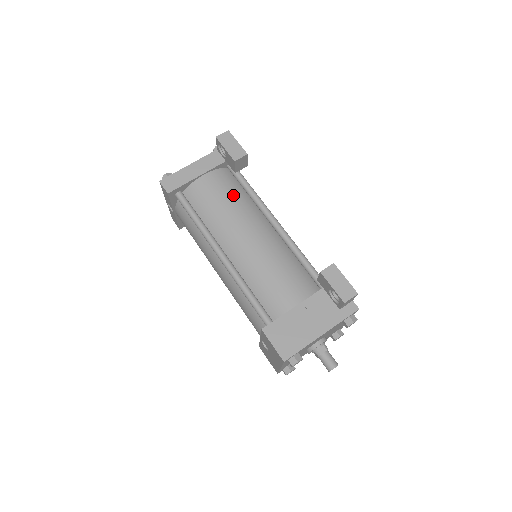
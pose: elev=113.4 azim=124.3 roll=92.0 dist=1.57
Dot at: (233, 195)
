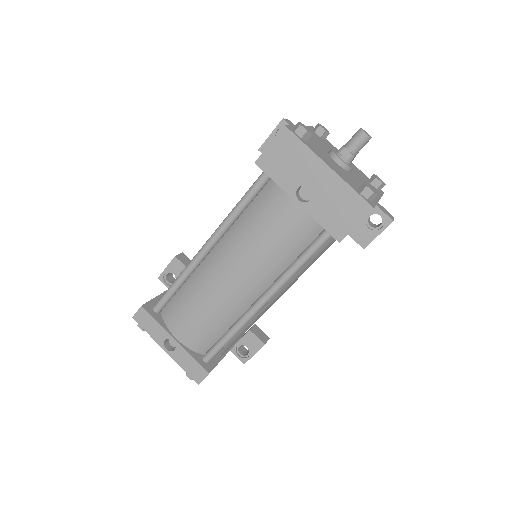
Dot at: occluded
